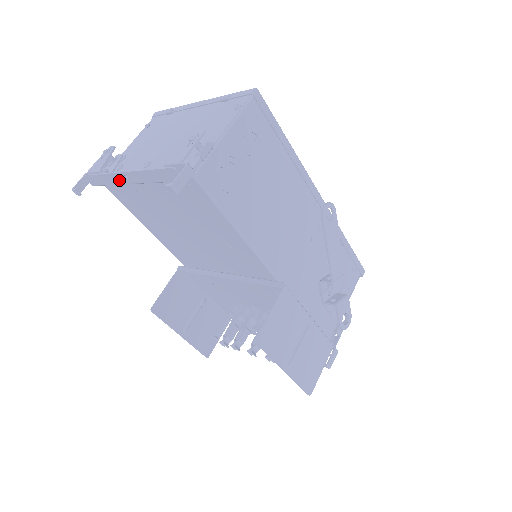
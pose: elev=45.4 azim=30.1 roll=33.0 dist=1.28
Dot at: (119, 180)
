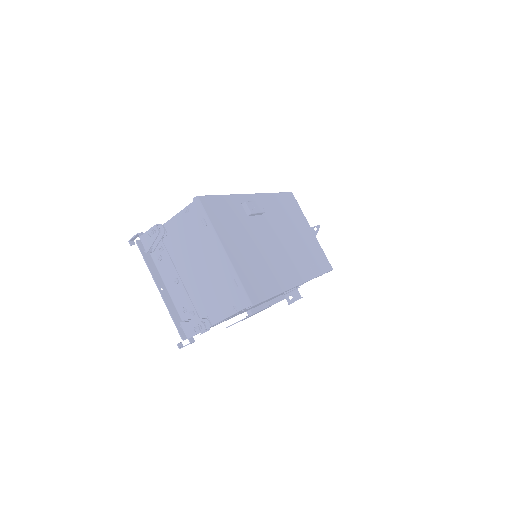
Dot at: (158, 278)
